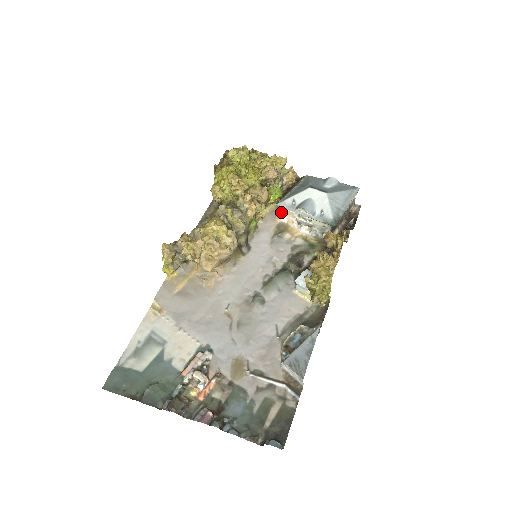
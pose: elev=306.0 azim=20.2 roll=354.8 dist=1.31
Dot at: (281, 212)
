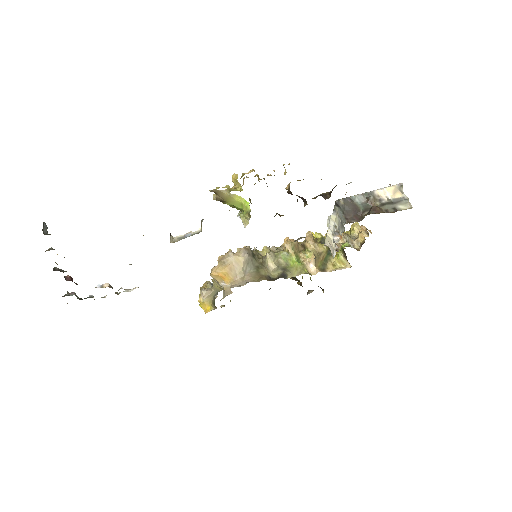
Dot at: (331, 251)
